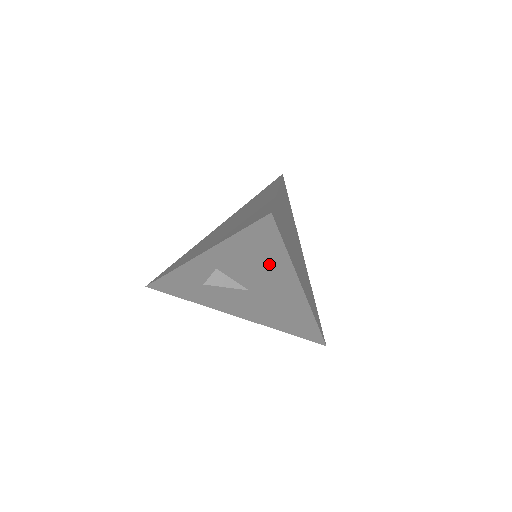
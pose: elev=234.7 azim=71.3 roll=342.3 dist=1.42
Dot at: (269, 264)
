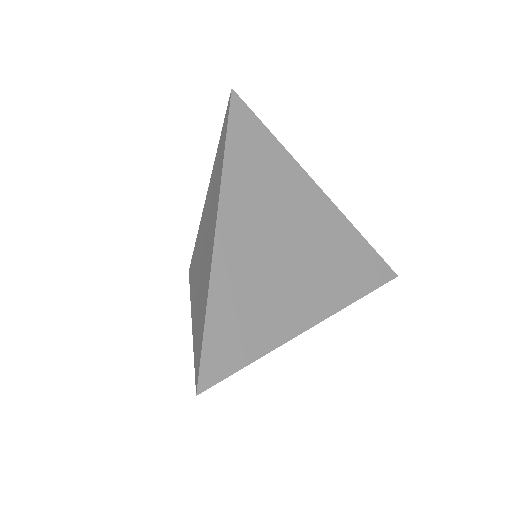
Dot at: occluded
